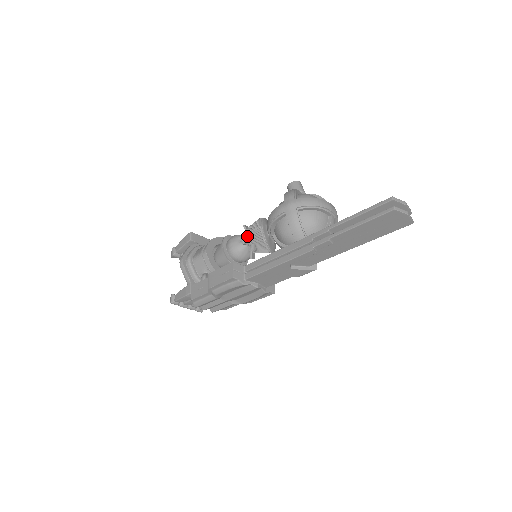
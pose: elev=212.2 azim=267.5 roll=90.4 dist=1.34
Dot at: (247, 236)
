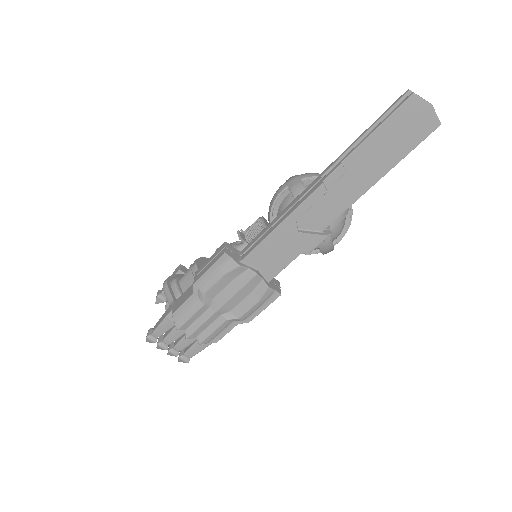
Dot at: (245, 233)
